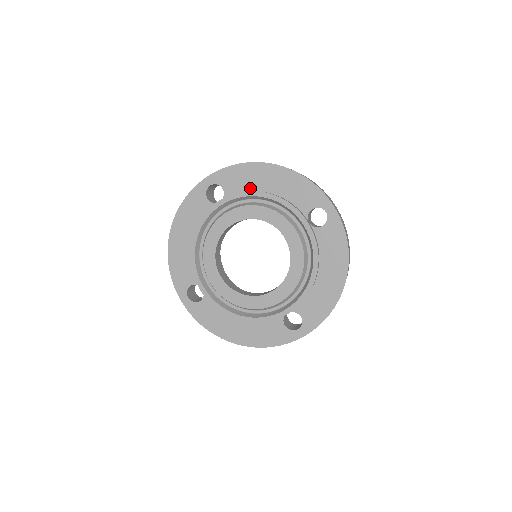
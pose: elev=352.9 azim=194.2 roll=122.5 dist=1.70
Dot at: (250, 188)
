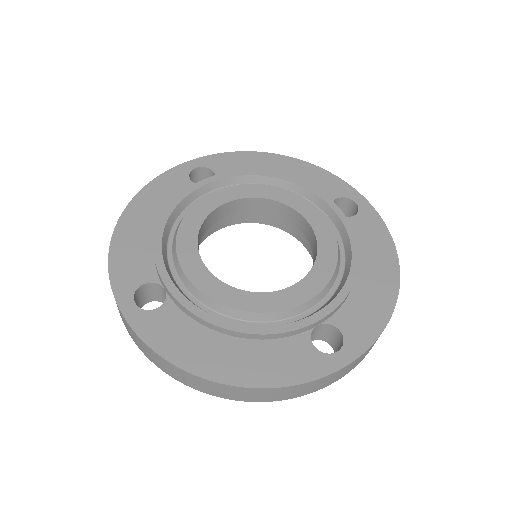
Dot at: occluded
